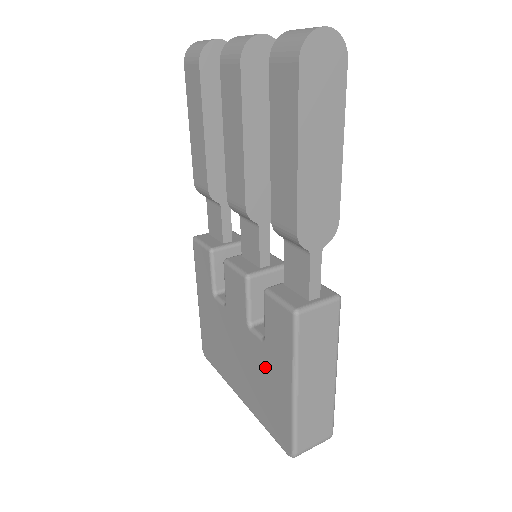
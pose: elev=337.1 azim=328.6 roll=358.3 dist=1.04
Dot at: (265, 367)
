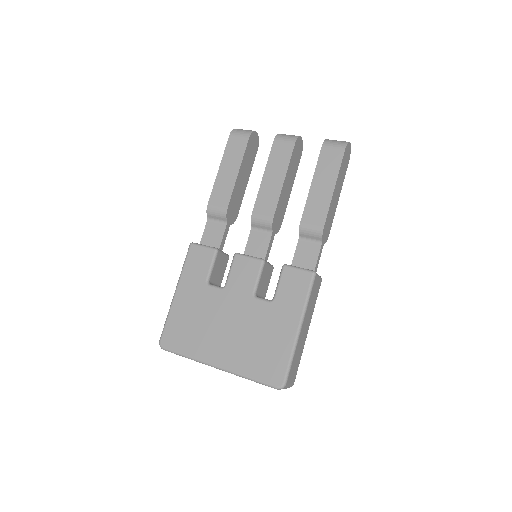
Dot at: (268, 322)
